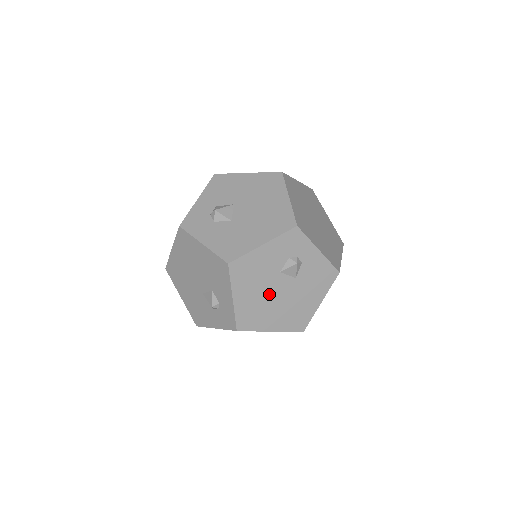
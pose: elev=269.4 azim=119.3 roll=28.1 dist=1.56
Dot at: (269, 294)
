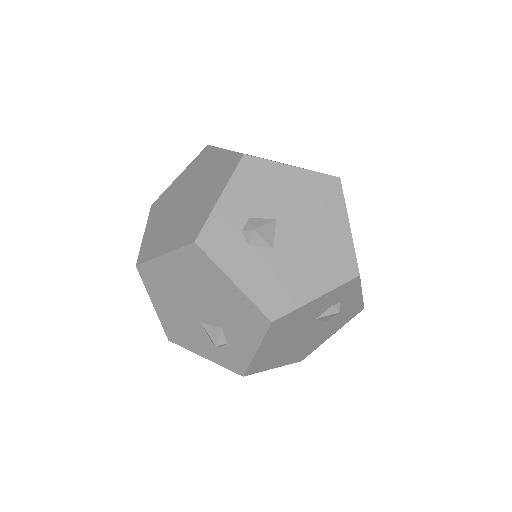
Dot at: (293, 339)
